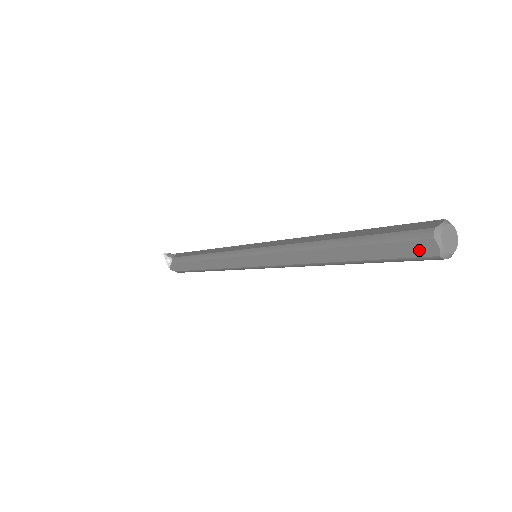
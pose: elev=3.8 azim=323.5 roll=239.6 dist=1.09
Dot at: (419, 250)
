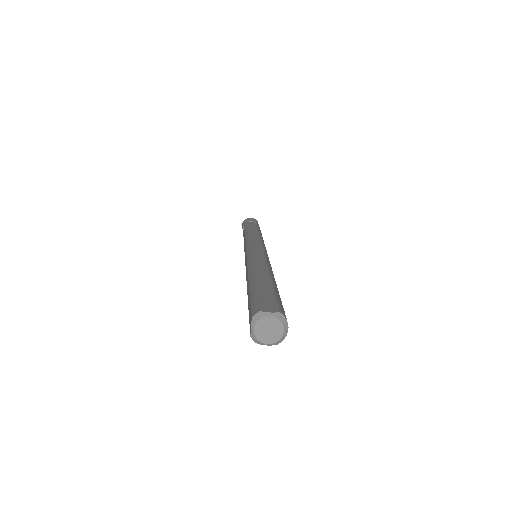
Dot at: occluded
